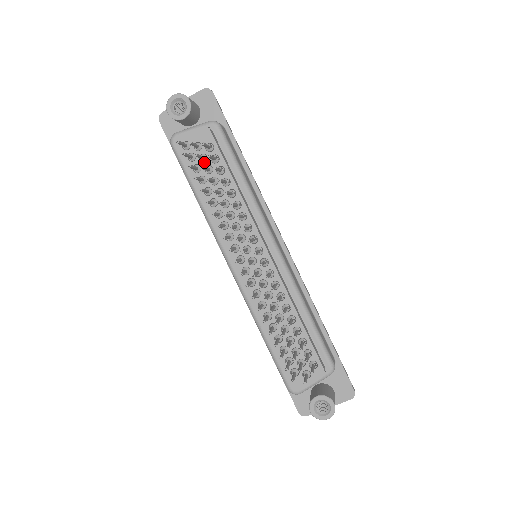
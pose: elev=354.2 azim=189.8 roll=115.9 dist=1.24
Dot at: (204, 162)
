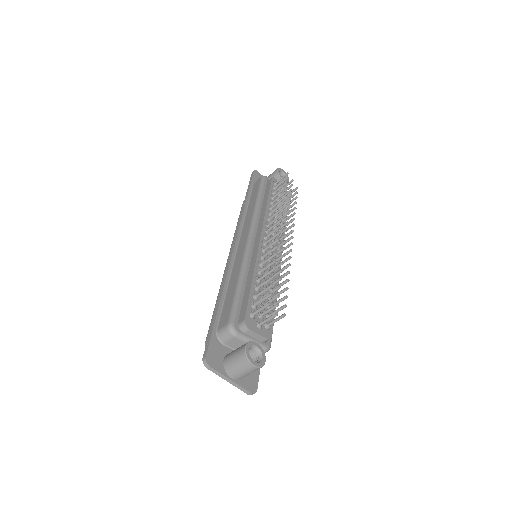
Dot at: occluded
